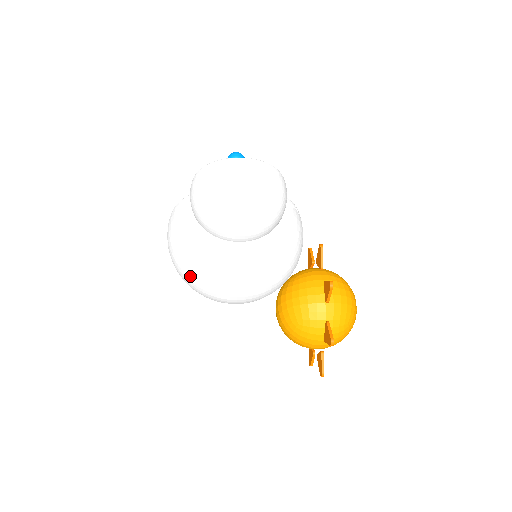
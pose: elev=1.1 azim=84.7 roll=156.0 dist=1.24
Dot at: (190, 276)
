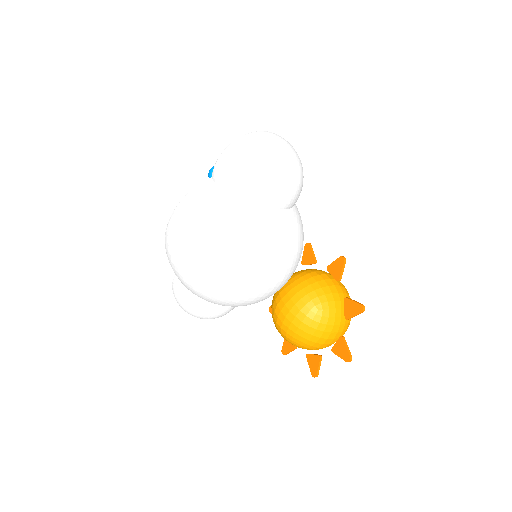
Dot at: (223, 256)
